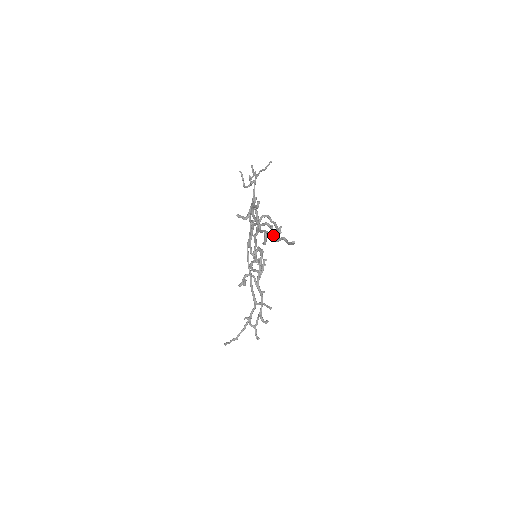
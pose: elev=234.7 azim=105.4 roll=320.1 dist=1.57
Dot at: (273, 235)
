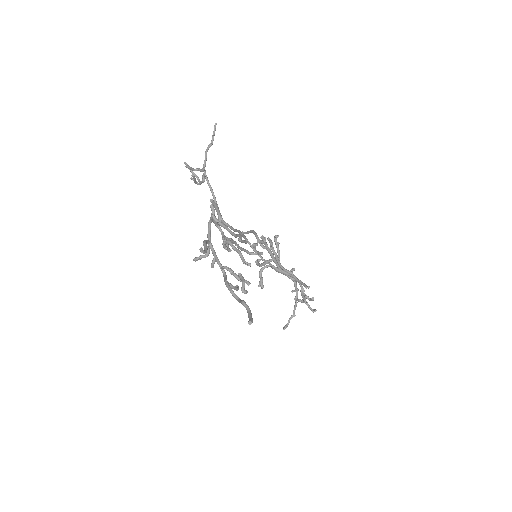
Dot at: occluded
